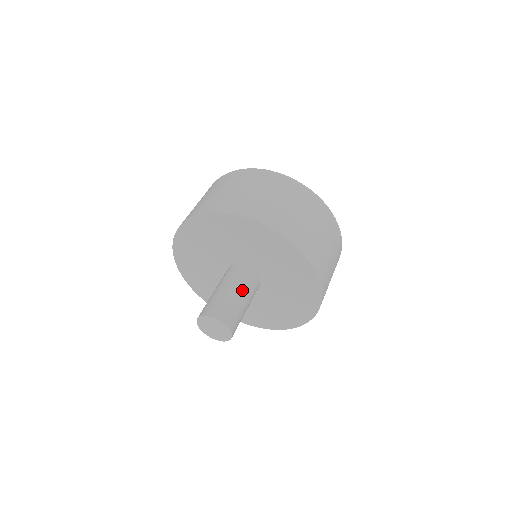
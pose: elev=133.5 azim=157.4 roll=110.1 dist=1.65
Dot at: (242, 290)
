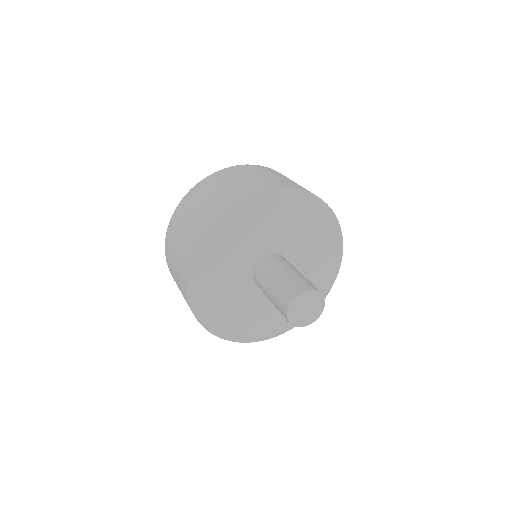
Dot at: occluded
